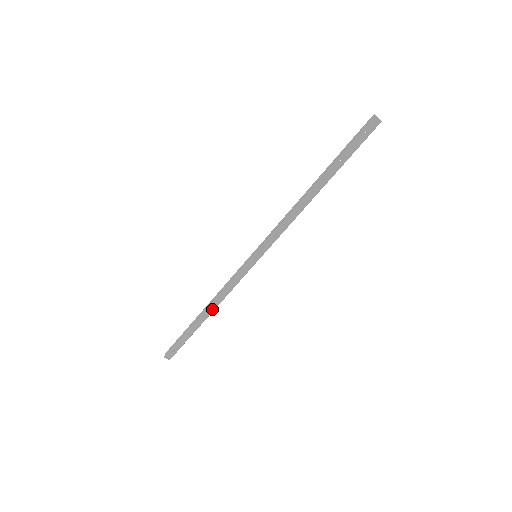
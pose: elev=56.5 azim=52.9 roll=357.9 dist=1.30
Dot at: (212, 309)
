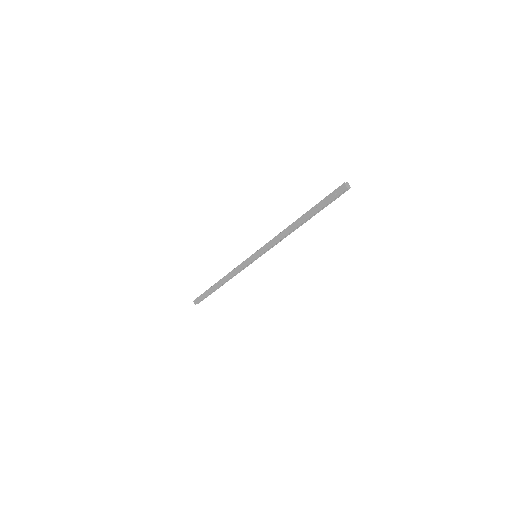
Dot at: (224, 281)
